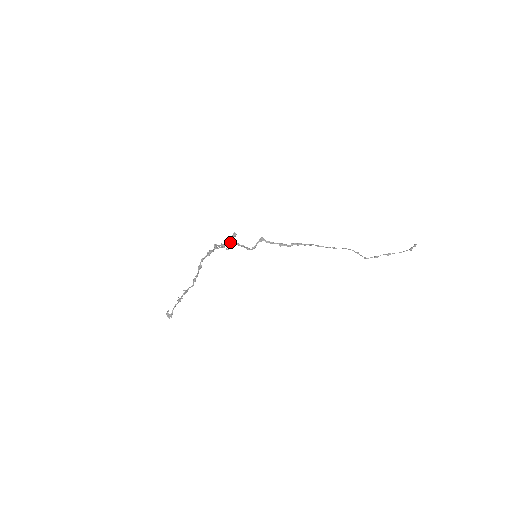
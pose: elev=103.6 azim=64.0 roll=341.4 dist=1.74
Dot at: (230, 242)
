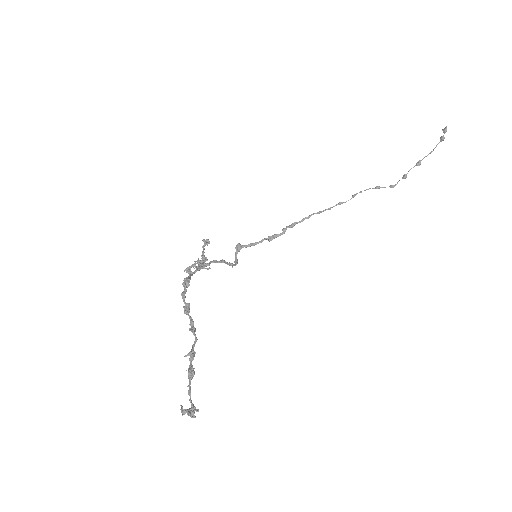
Dot at: occluded
